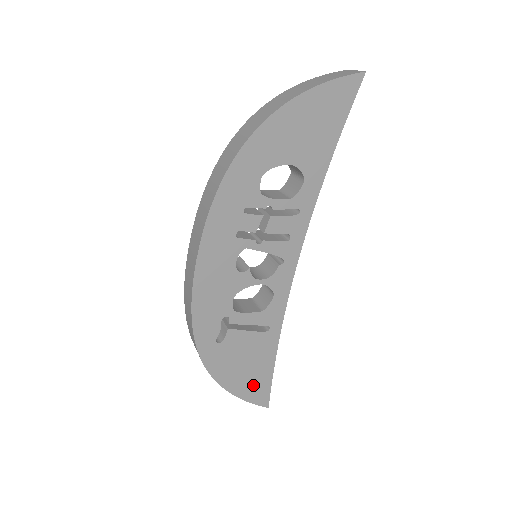
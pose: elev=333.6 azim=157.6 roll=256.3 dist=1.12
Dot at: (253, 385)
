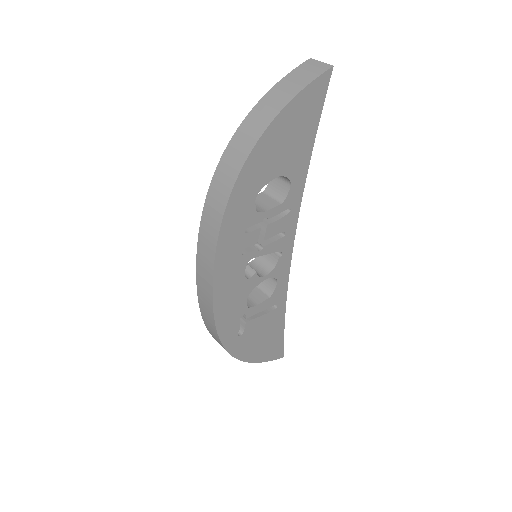
Dot at: (270, 349)
